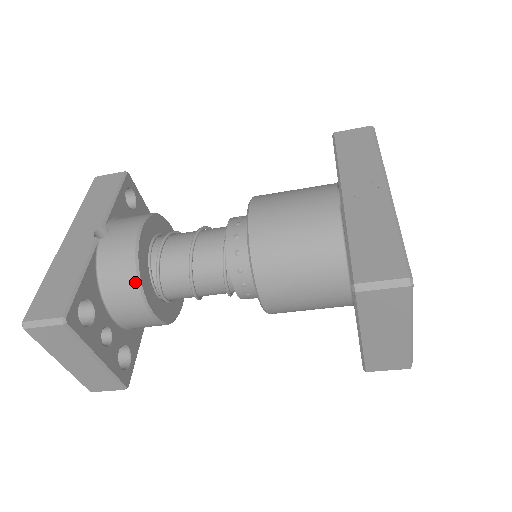
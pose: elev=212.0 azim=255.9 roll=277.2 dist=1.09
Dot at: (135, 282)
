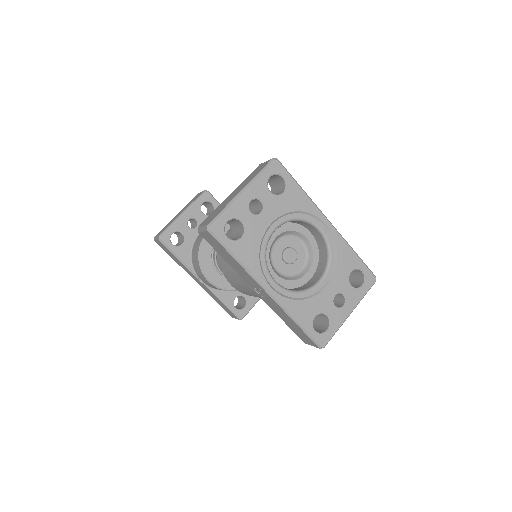
Dot at: occluded
